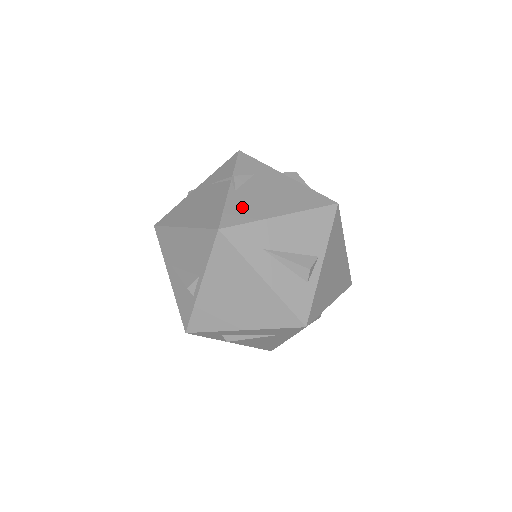
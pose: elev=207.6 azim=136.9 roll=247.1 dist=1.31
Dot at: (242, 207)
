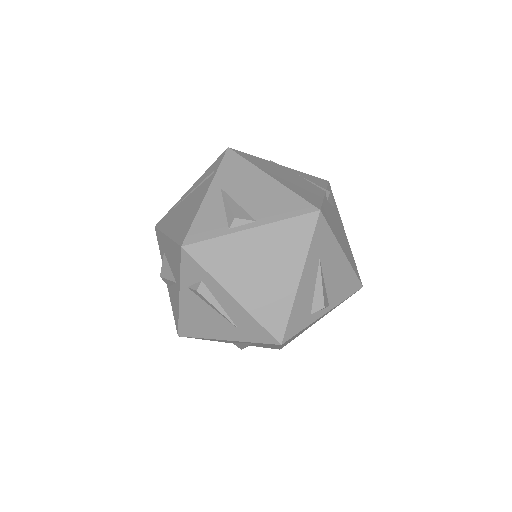
Dot at: (330, 216)
